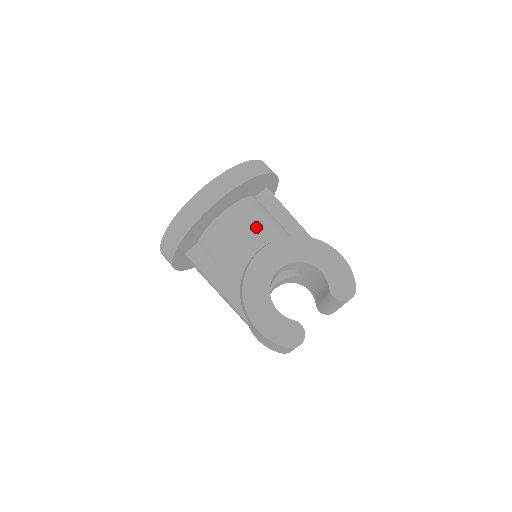
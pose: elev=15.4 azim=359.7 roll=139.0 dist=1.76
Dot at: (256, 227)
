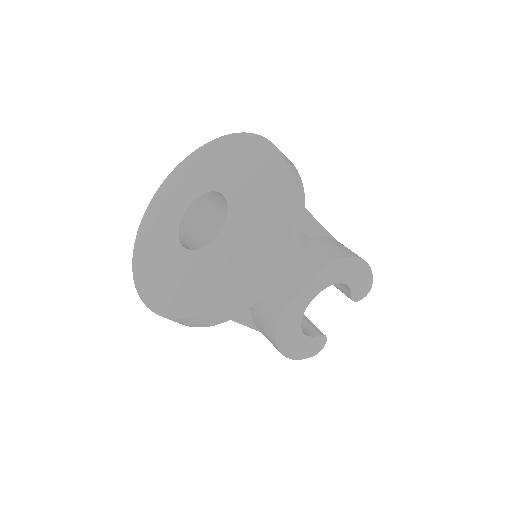
Dot at: occluded
